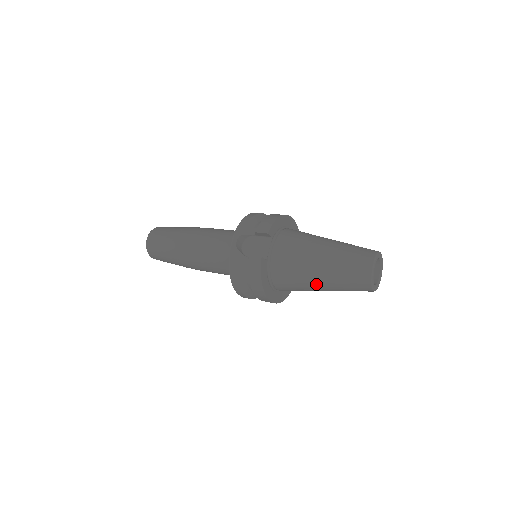
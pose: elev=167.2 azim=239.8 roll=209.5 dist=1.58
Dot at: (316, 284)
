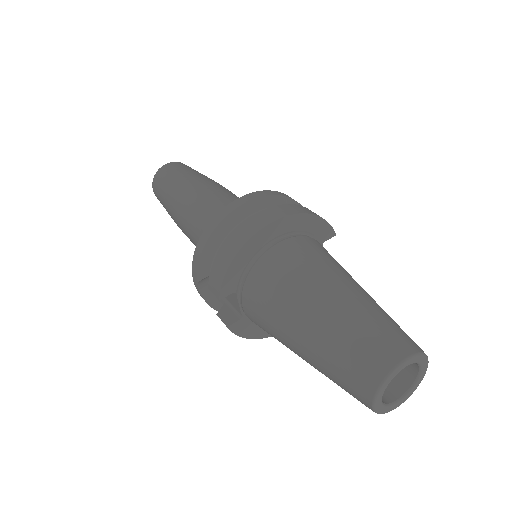
Dot at: occluded
